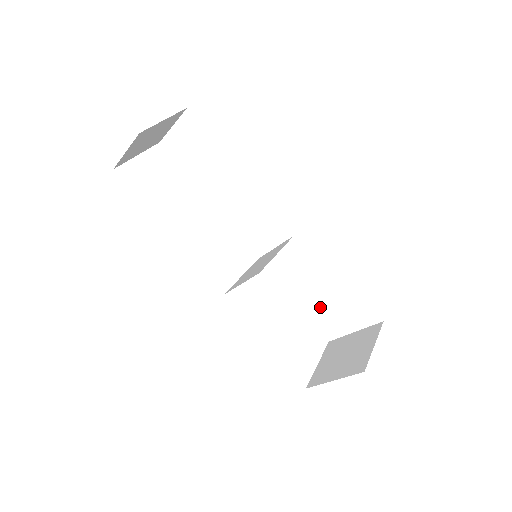
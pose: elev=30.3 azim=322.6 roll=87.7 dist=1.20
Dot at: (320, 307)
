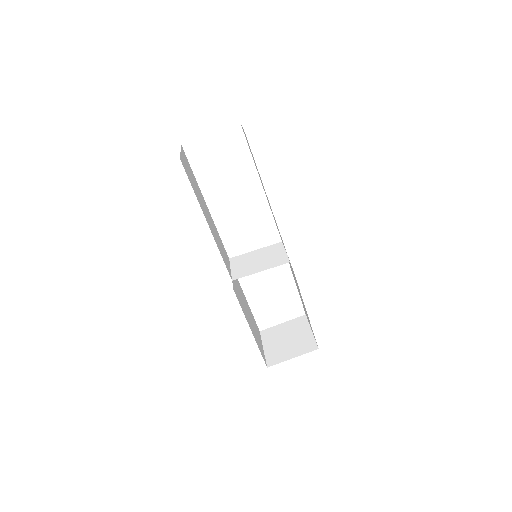
Dot at: occluded
